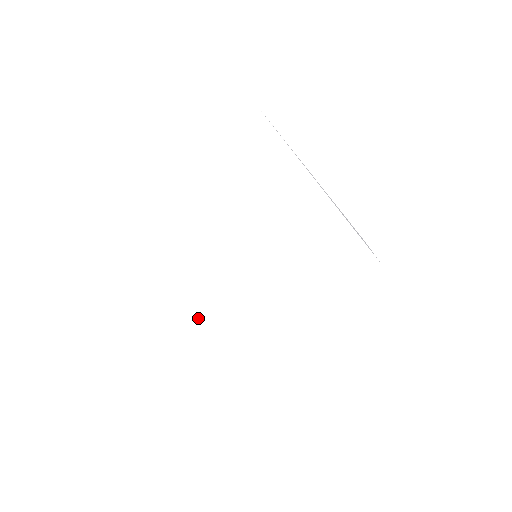
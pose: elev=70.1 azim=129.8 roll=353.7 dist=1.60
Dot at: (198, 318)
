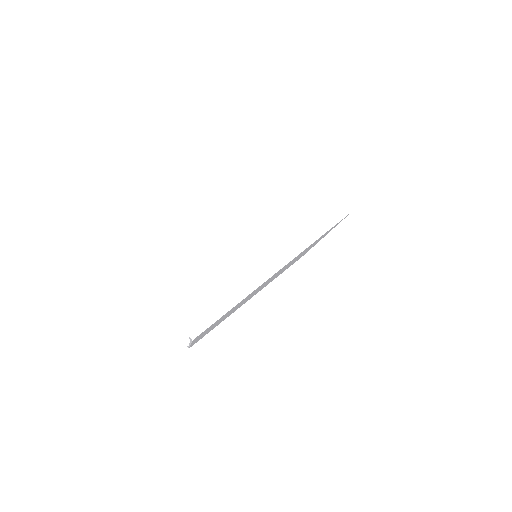
Dot at: occluded
